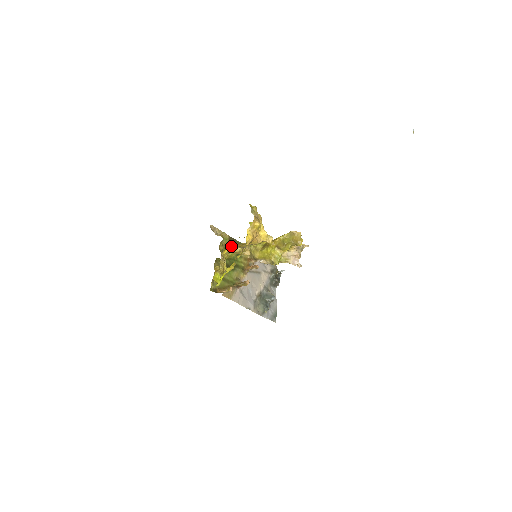
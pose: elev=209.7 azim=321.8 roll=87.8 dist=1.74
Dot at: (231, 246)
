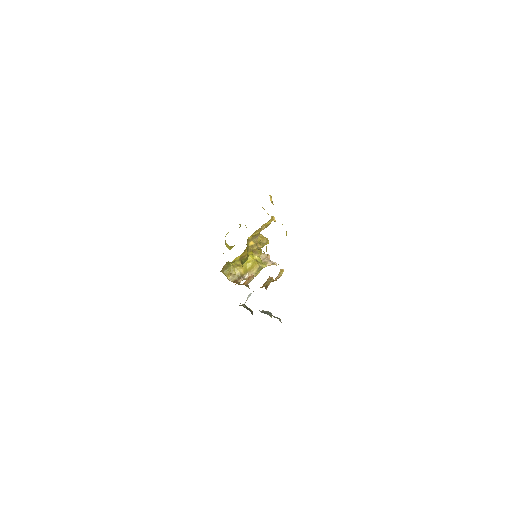
Dot at: (249, 239)
